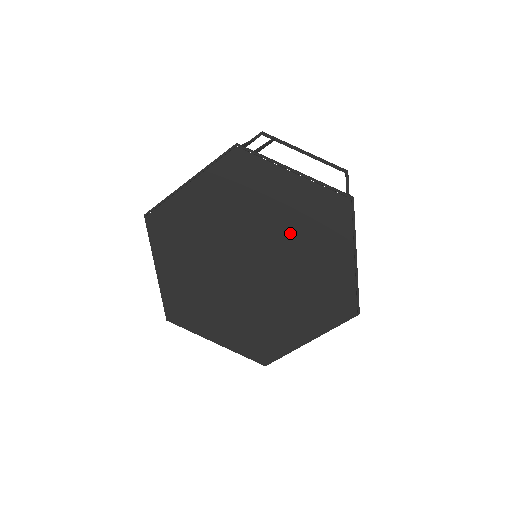
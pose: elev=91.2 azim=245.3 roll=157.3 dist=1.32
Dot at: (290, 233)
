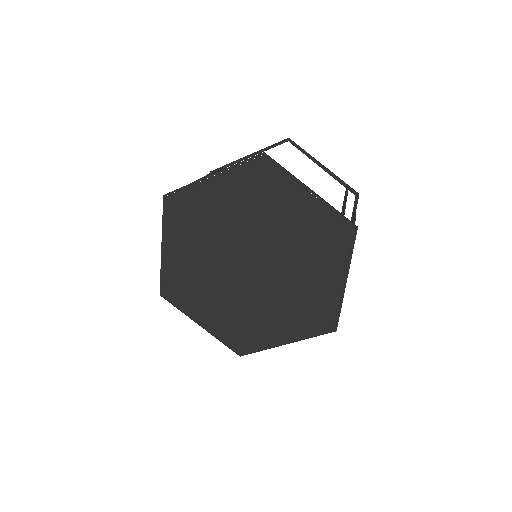
Dot at: (251, 218)
